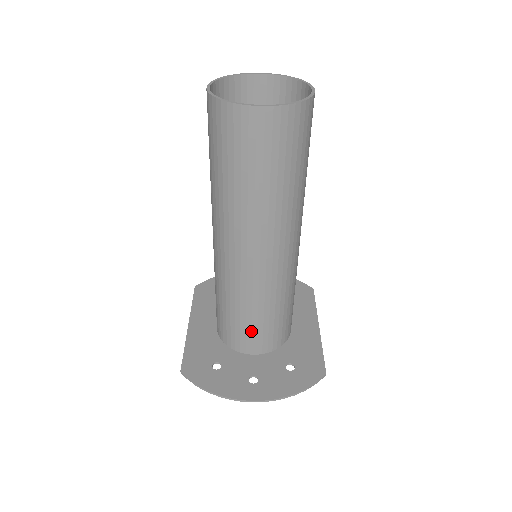
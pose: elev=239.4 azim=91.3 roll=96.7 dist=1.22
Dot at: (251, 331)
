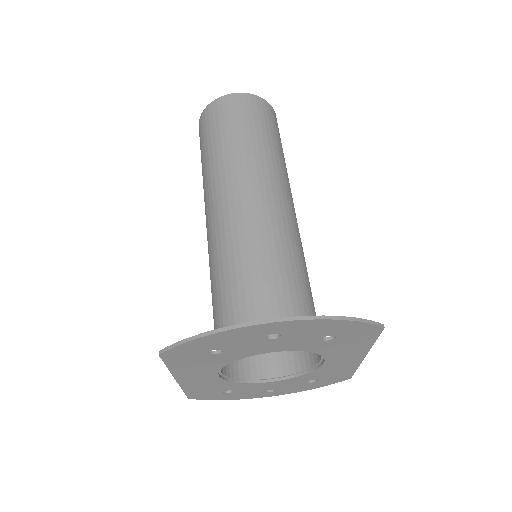
Dot at: (261, 303)
